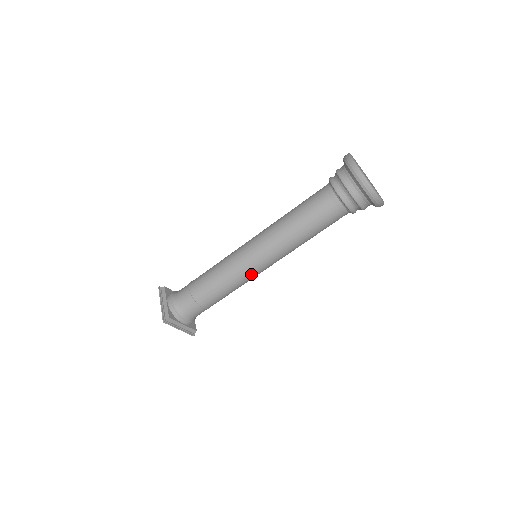
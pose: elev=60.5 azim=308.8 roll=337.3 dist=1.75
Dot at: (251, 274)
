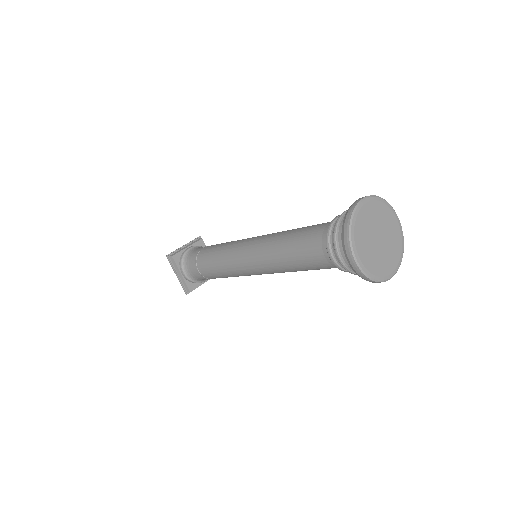
Dot at: occluded
